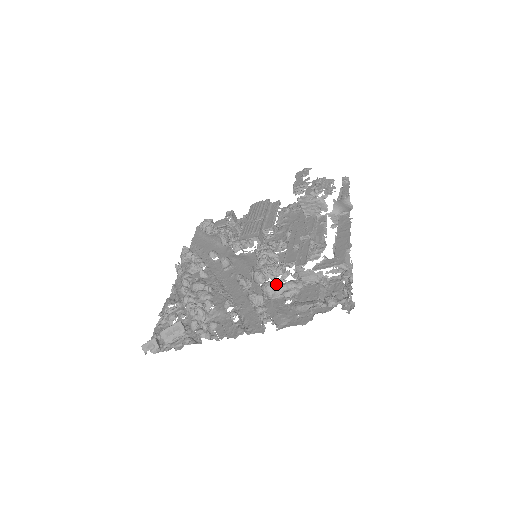
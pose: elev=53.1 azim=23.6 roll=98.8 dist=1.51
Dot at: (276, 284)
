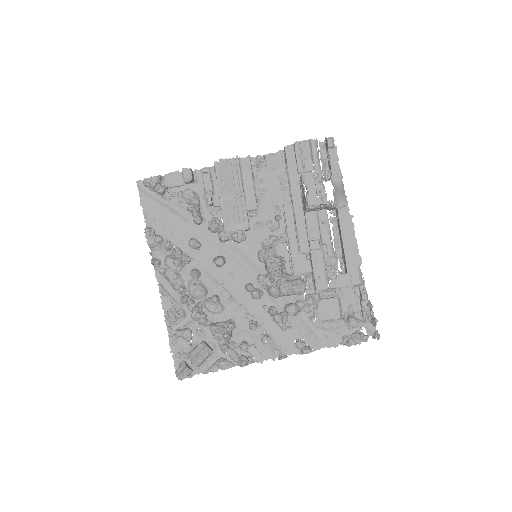
Dot at: (298, 303)
